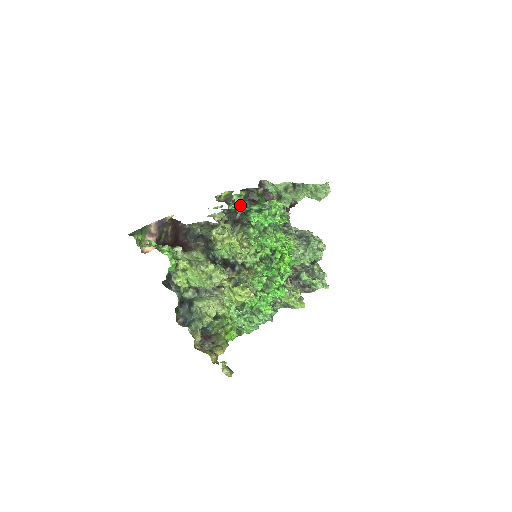
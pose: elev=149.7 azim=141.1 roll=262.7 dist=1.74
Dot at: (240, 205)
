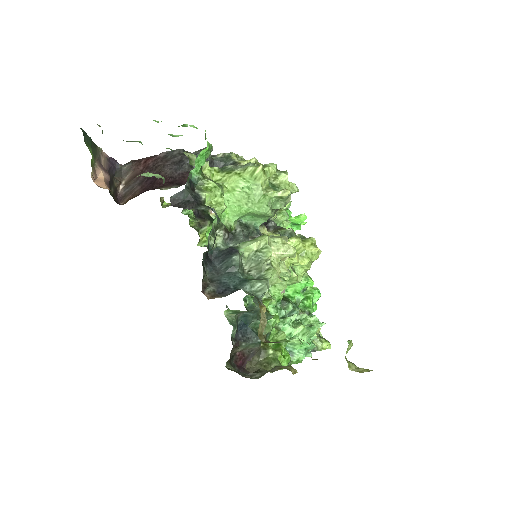
Dot at: (190, 221)
